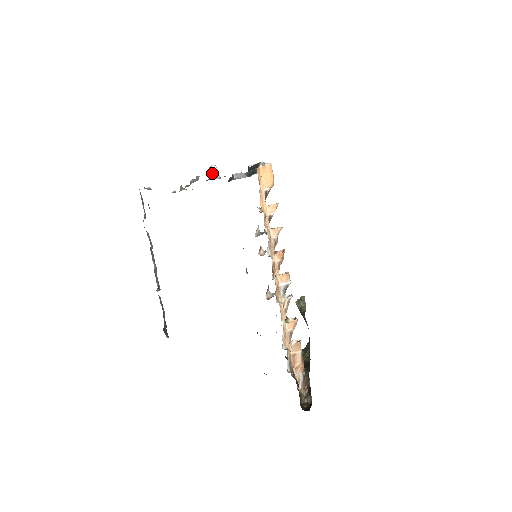
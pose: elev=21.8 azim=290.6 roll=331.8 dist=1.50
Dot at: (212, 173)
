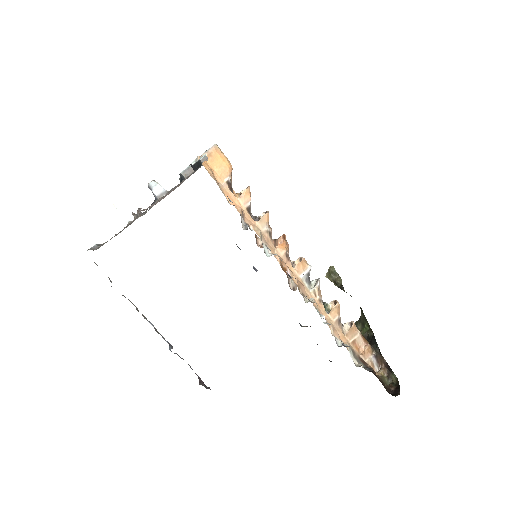
Dot at: (154, 192)
